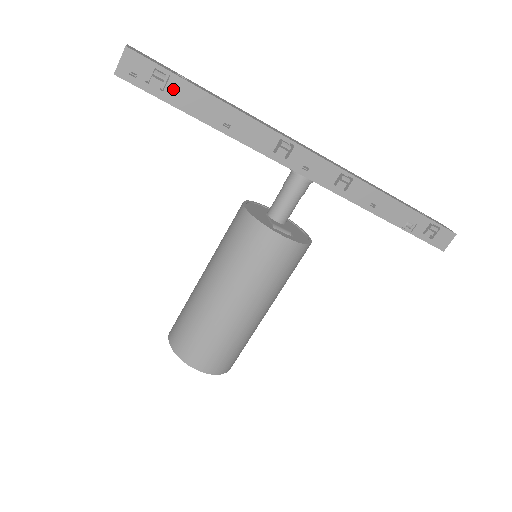
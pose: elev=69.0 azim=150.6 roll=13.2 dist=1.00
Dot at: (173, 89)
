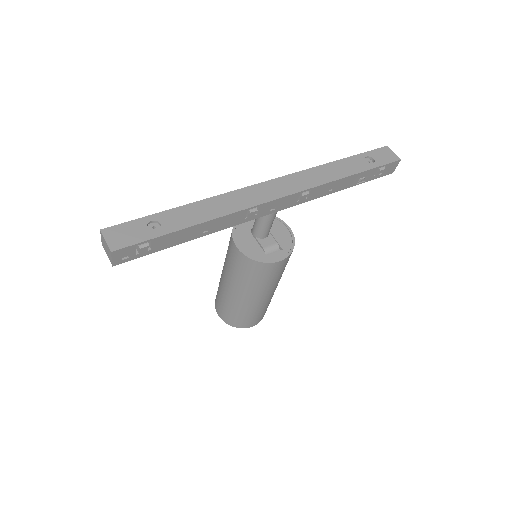
Dot at: (157, 244)
